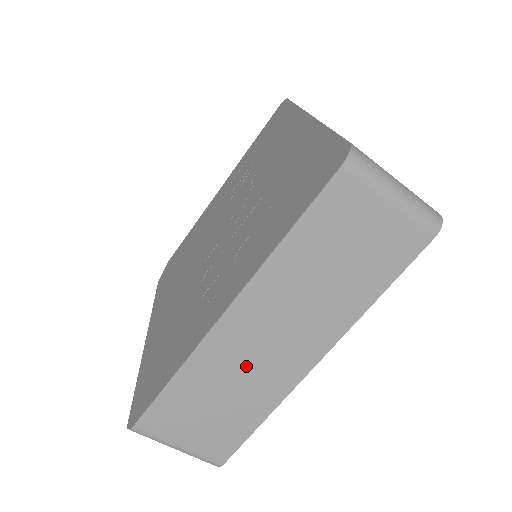
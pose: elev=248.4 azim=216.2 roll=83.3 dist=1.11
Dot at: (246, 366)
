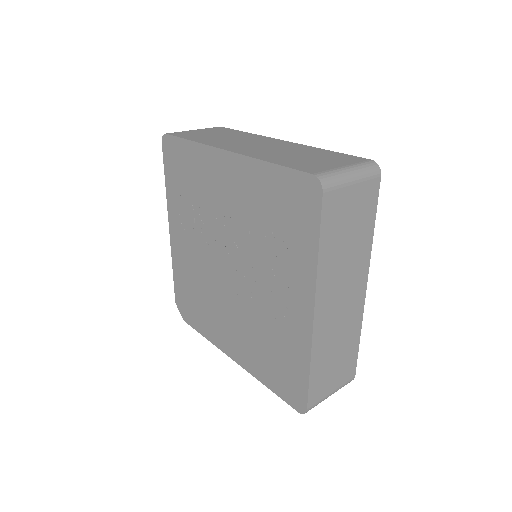
Dot at: (338, 326)
